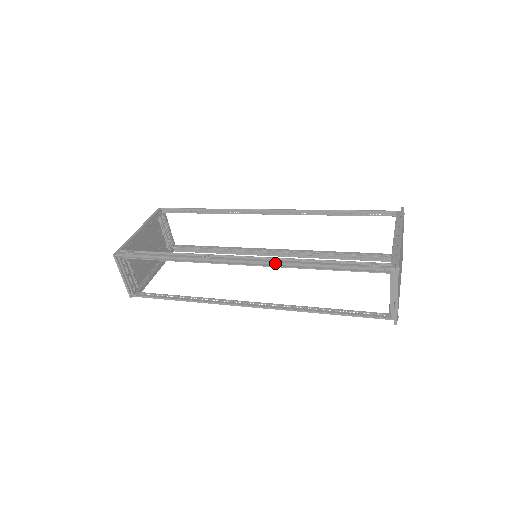
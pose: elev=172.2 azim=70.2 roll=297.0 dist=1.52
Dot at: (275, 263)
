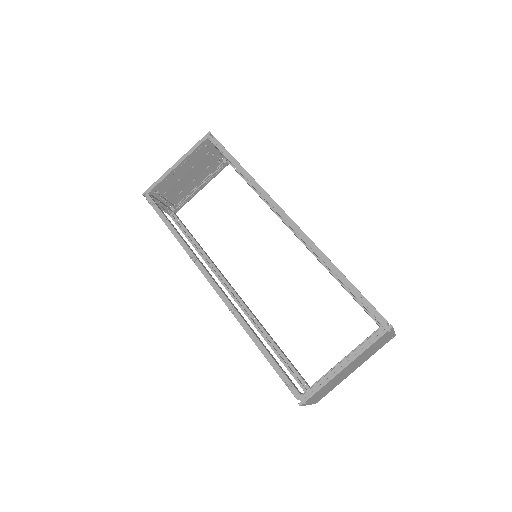
Dot at: (232, 310)
